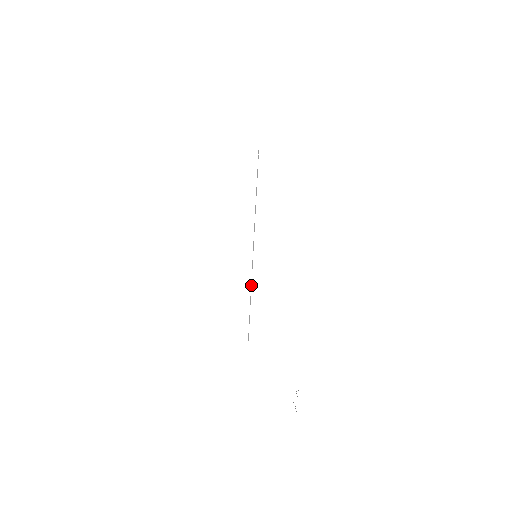
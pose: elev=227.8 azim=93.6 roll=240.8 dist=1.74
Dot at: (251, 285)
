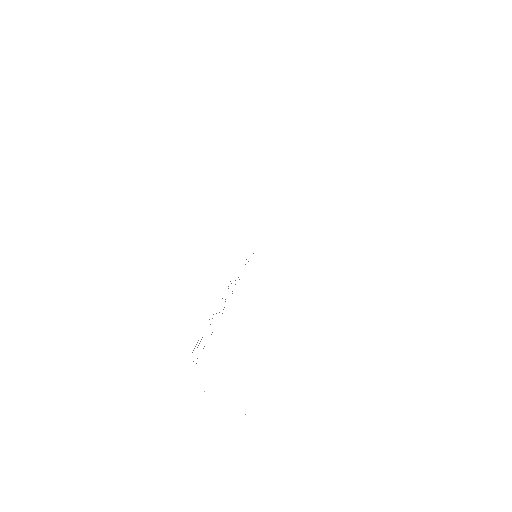
Dot at: occluded
